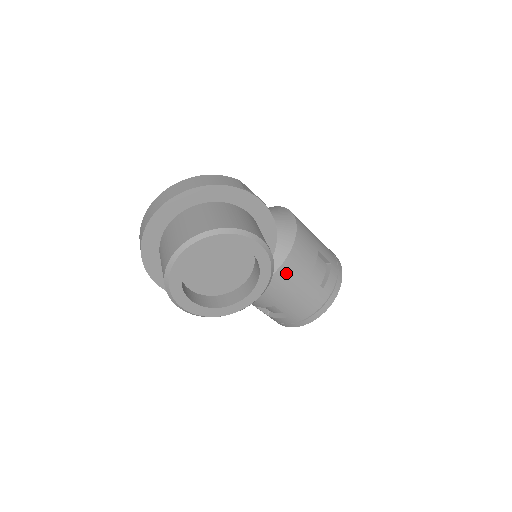
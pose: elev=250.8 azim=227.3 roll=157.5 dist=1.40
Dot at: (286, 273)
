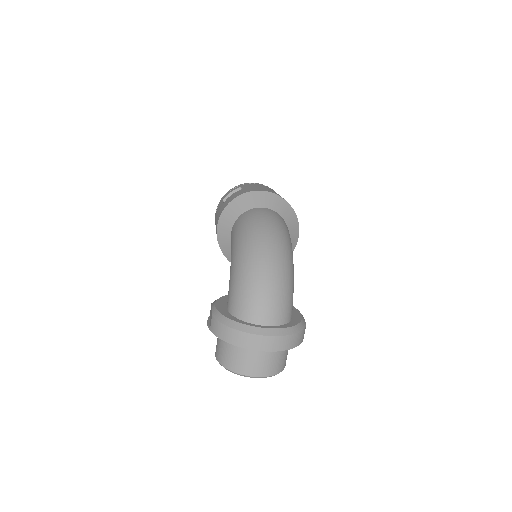
Dot at: occluded
